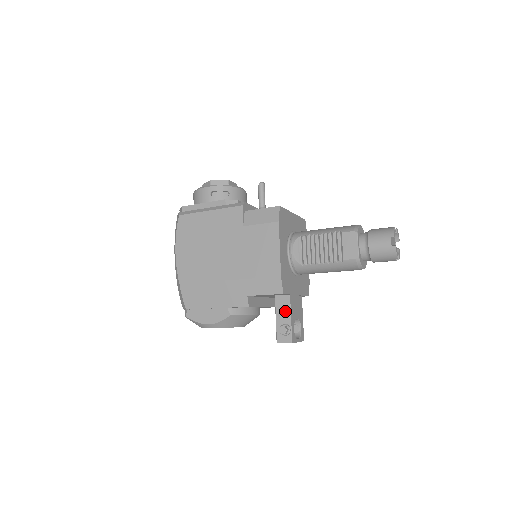
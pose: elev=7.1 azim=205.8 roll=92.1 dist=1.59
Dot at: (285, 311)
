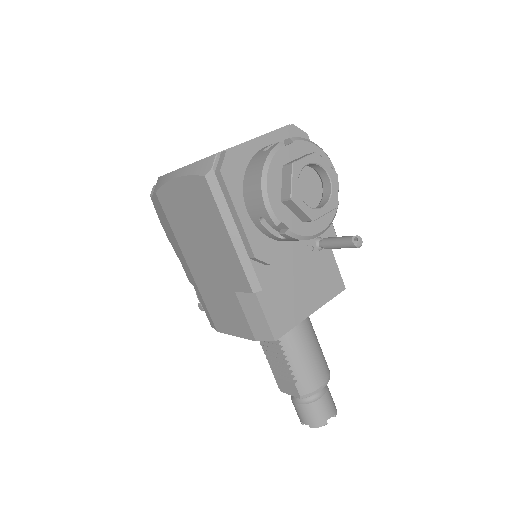
Dot at: occluded
